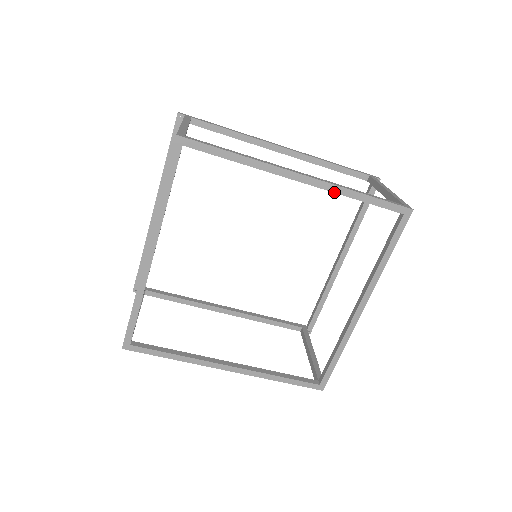
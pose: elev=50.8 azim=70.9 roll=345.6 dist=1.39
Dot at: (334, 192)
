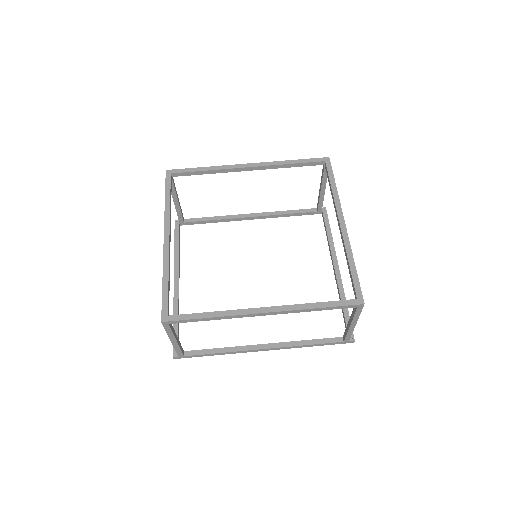
Dot at: (273, 165)
